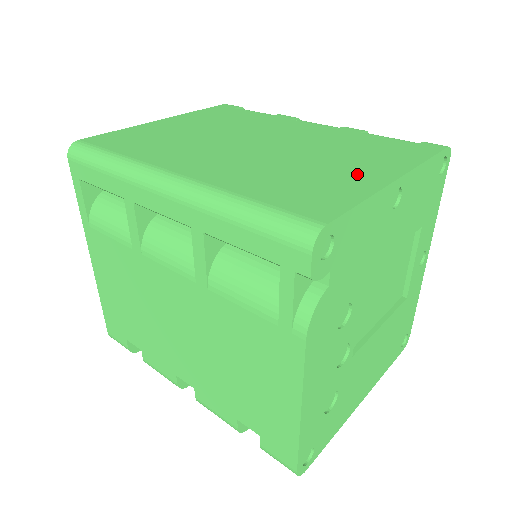
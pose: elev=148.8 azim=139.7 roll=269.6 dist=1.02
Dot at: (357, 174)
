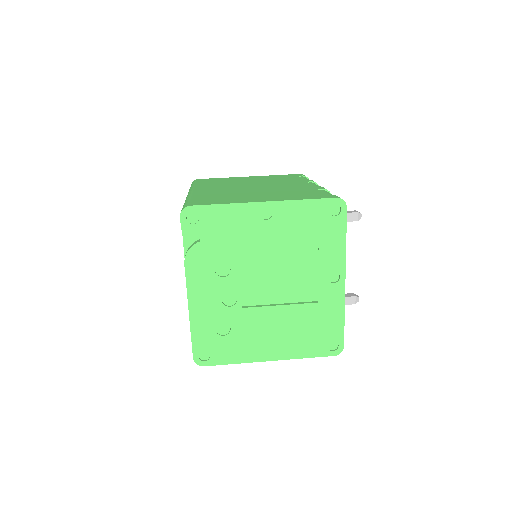
Dot at: (253, 198)
